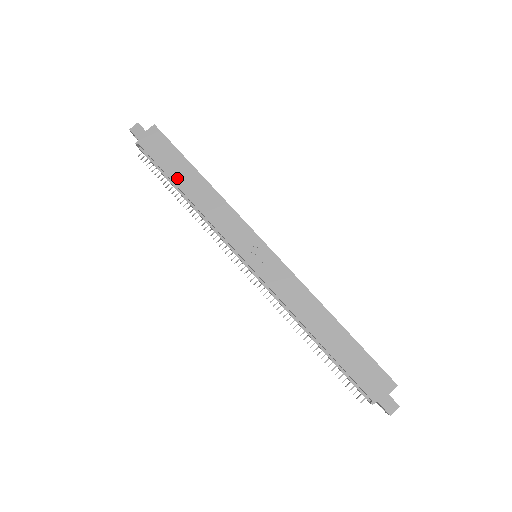
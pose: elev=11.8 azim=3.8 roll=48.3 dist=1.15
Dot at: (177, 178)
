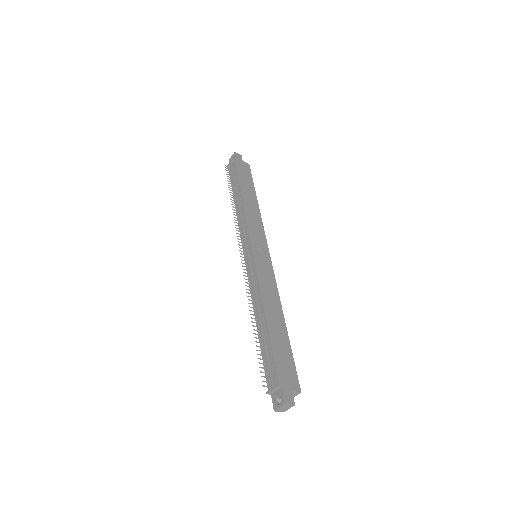
Dot at: (243, 187)
